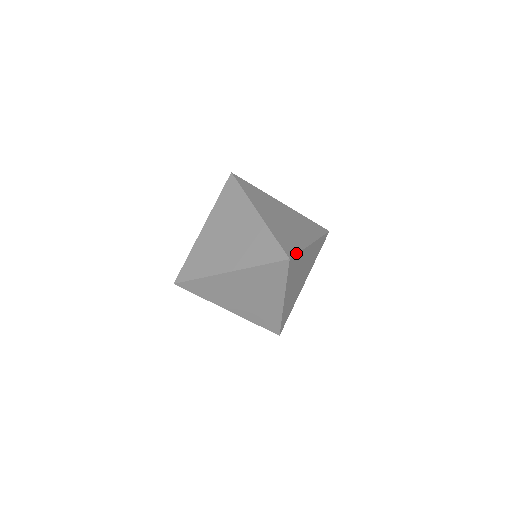
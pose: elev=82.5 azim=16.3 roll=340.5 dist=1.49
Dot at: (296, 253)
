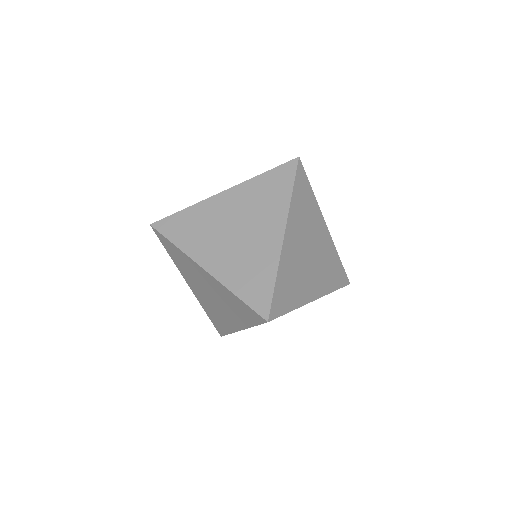
Dot at: (271, 295)
